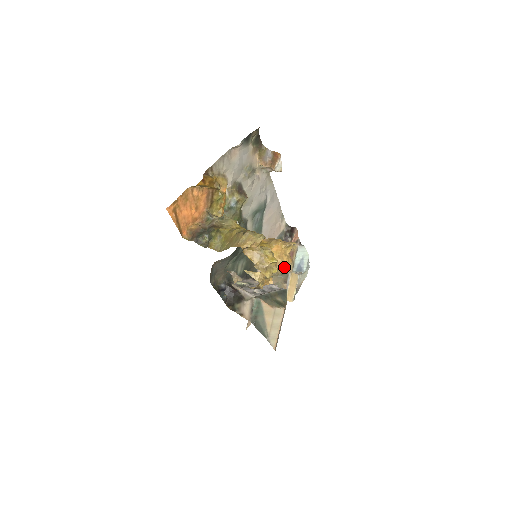
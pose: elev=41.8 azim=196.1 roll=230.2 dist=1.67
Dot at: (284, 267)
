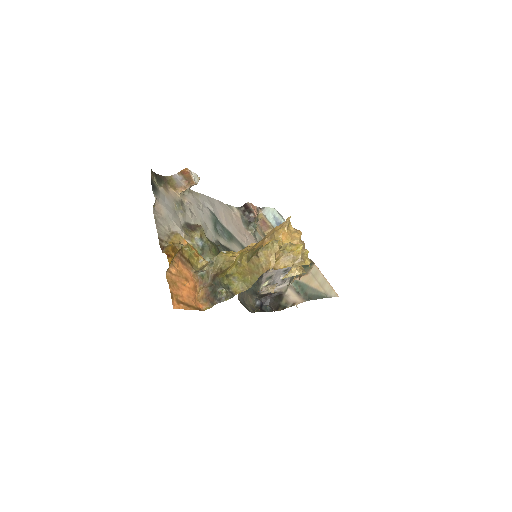
Dot at: (302, 242)
